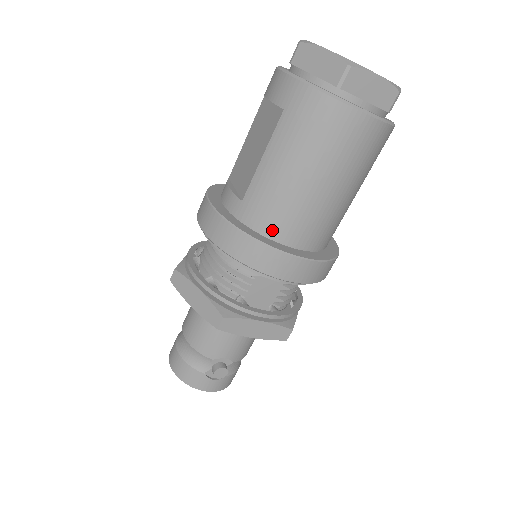
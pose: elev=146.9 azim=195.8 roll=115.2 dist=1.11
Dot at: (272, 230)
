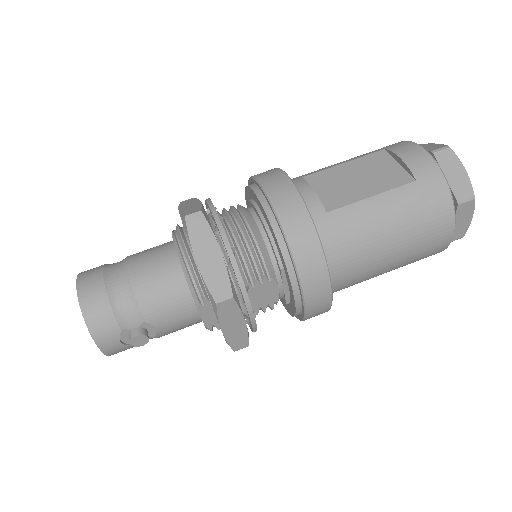
Dot at: (331, 257)
